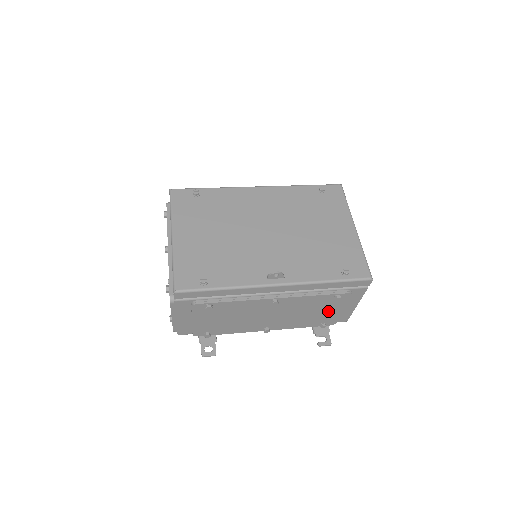
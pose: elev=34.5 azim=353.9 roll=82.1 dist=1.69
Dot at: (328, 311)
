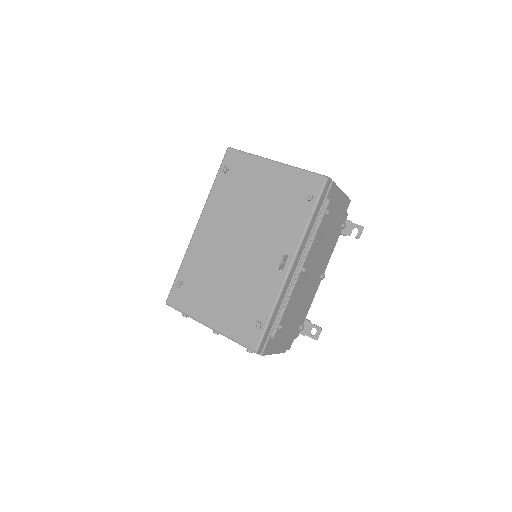
Dot at: (334, 221)
